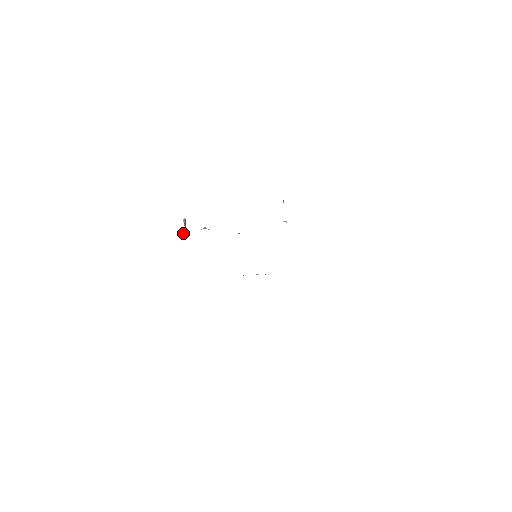
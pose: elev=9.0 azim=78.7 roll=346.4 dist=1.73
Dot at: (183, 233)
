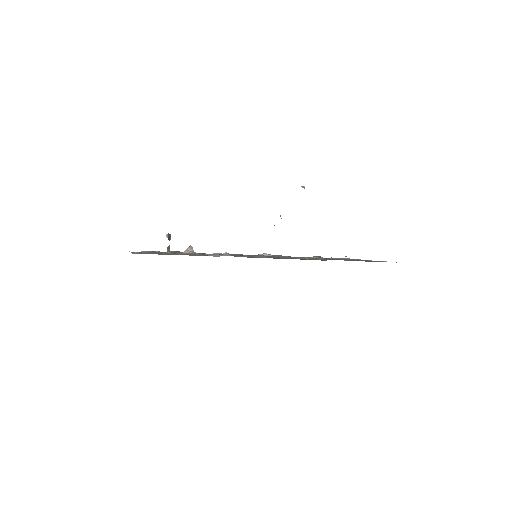
Dot at: occluded
